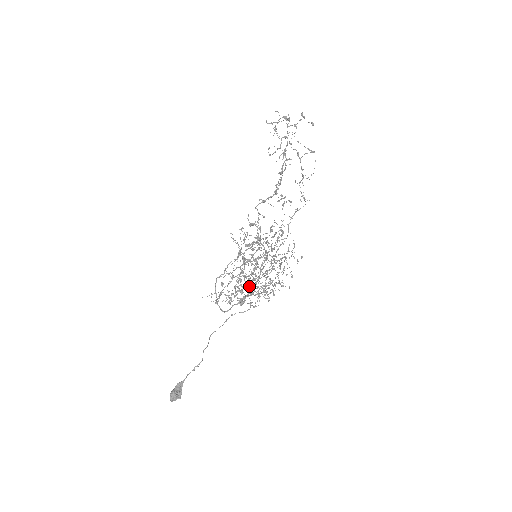
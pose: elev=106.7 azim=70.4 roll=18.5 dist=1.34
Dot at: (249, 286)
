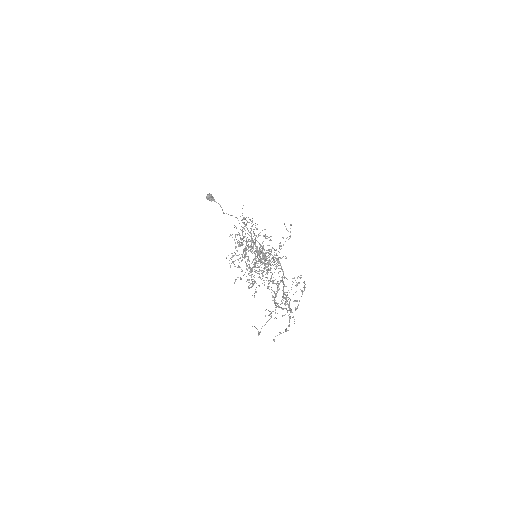
Dot at: occluded
